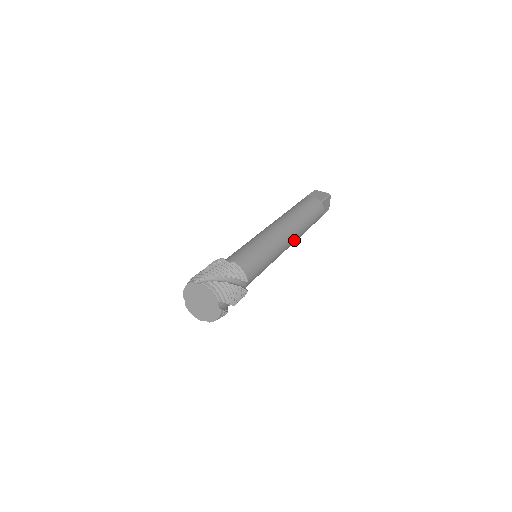
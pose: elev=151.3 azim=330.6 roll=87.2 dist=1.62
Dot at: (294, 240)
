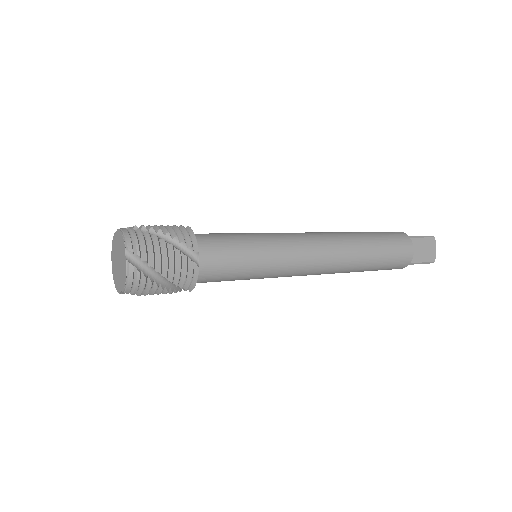
Dot at: (335, 258)
